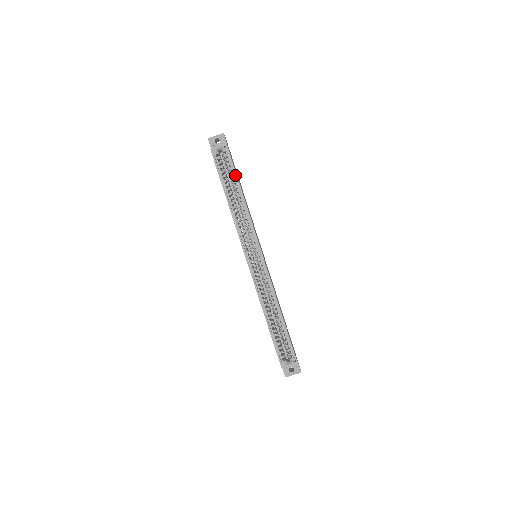
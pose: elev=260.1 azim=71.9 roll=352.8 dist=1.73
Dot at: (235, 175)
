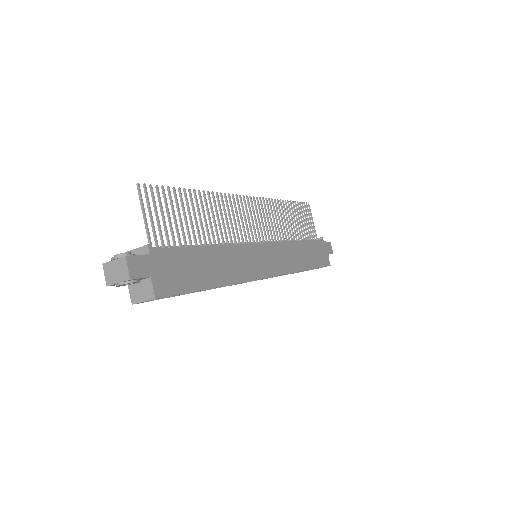
Dot at: occluded
